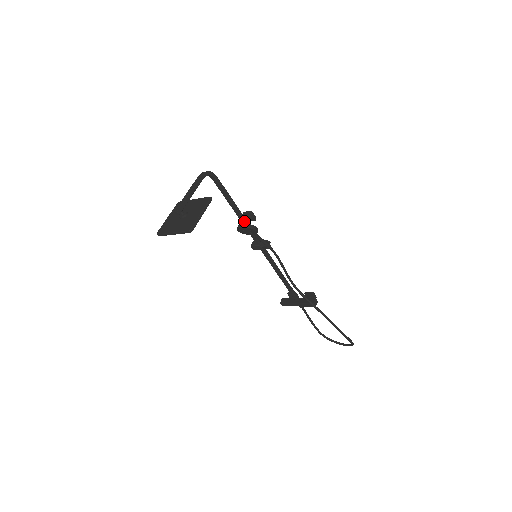
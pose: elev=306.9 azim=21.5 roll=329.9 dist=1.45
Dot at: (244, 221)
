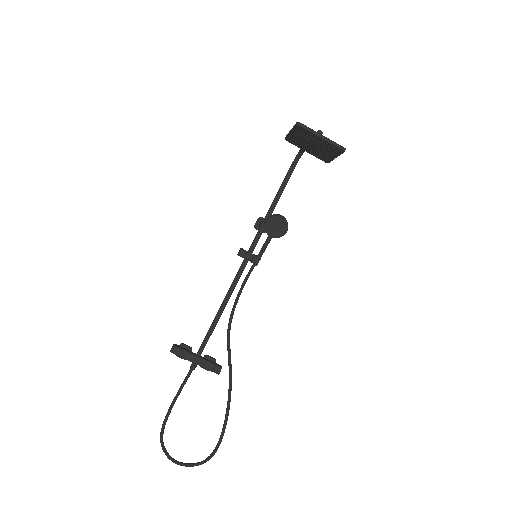
Dot at: occluded
